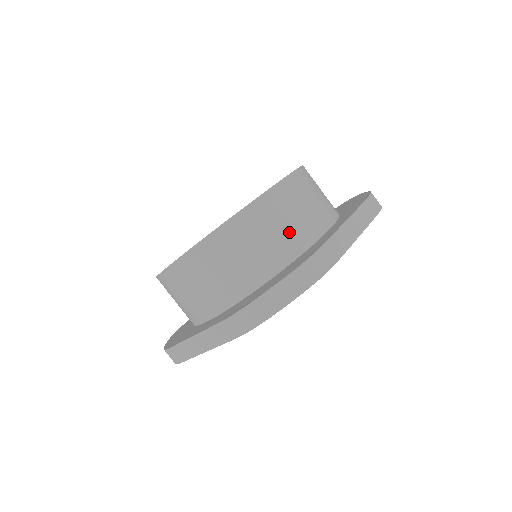
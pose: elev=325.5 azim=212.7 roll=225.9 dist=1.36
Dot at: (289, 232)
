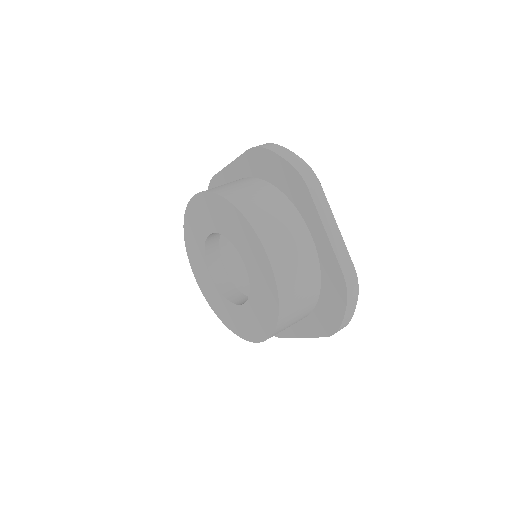
Dot at: (306, 275)
